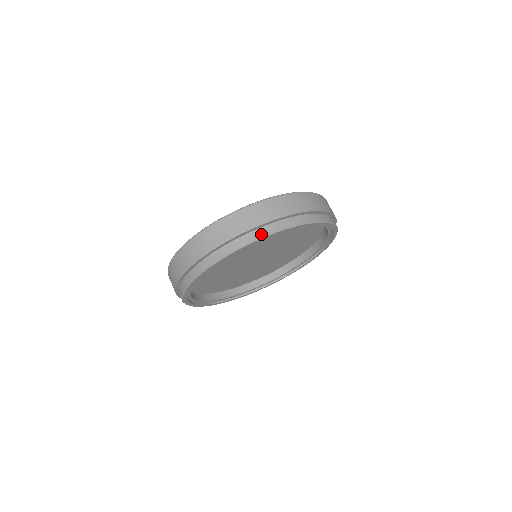
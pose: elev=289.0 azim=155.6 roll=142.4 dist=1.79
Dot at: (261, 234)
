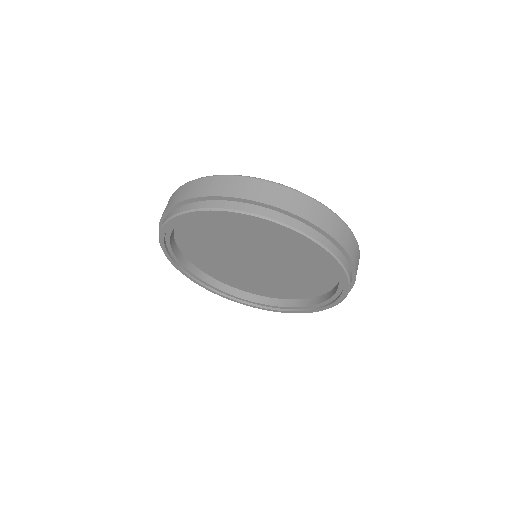
Dot at: (249, 210)
